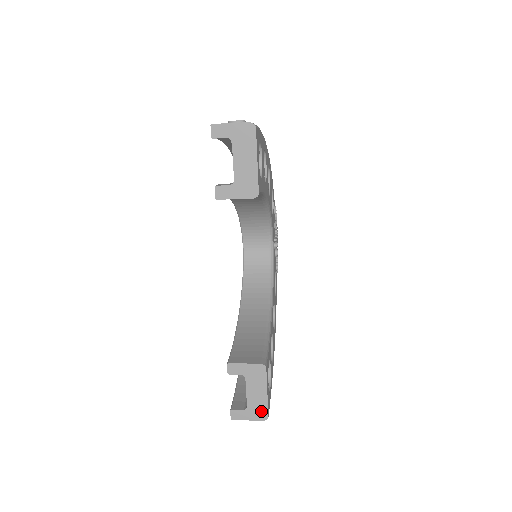
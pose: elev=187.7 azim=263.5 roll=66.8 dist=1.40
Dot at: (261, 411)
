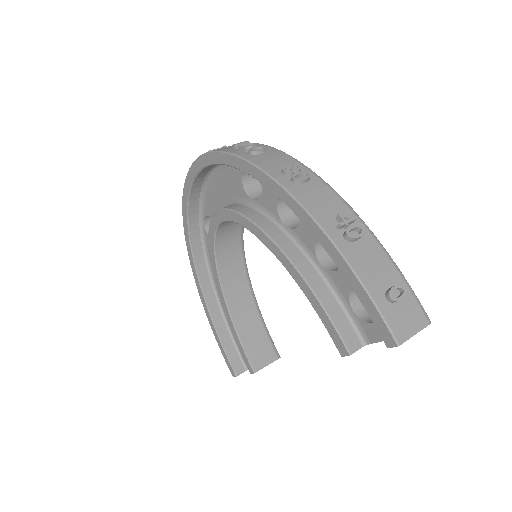
Dot at: occluded
